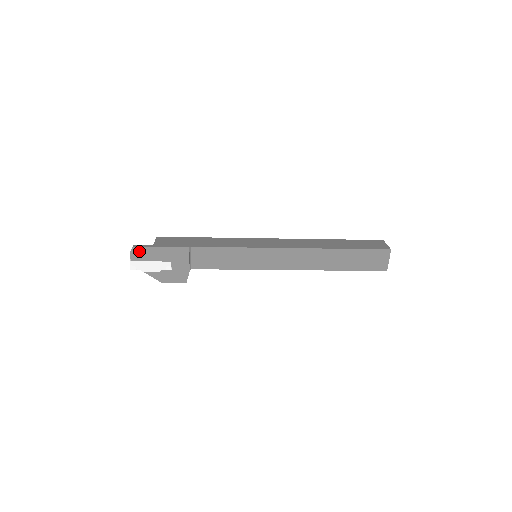
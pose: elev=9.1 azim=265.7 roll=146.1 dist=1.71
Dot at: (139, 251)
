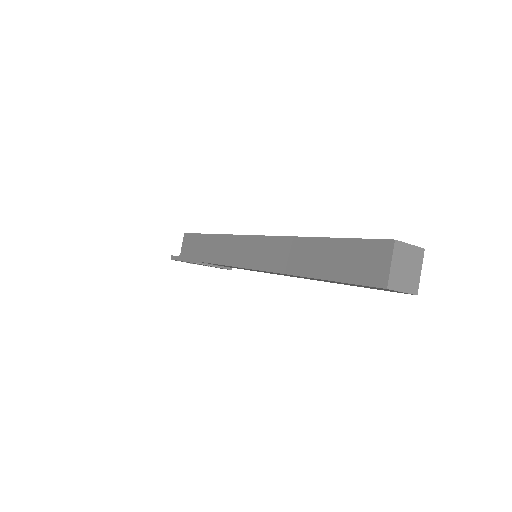
Dot at: occluded
